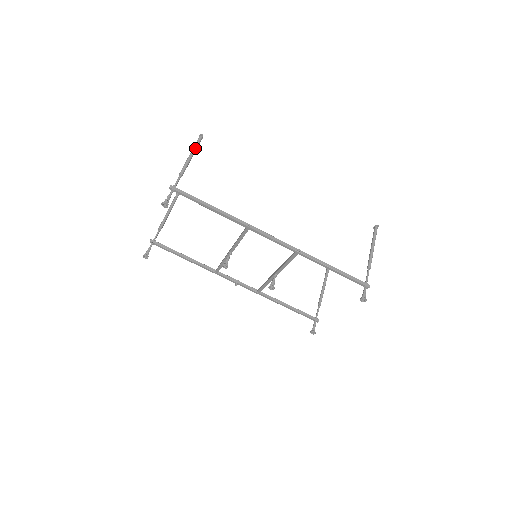
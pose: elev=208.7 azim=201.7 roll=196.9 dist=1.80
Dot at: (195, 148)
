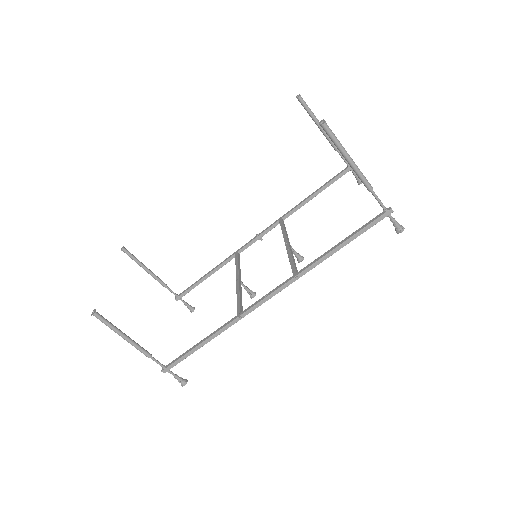
Dot at: (113, 329)
